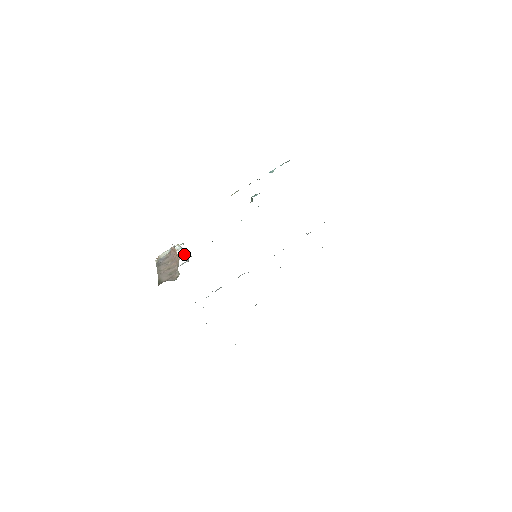
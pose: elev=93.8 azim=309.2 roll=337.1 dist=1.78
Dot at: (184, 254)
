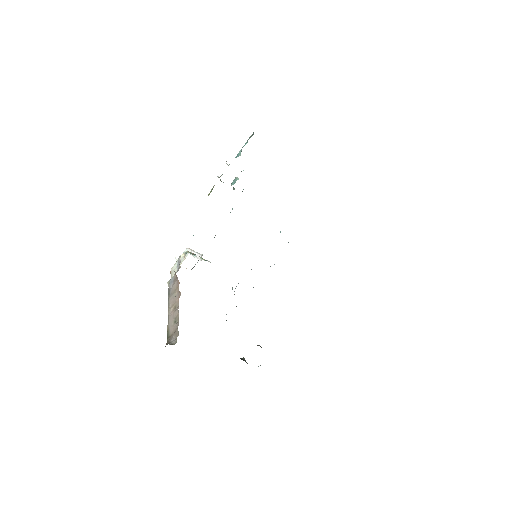
Dot at: (194, 255)
